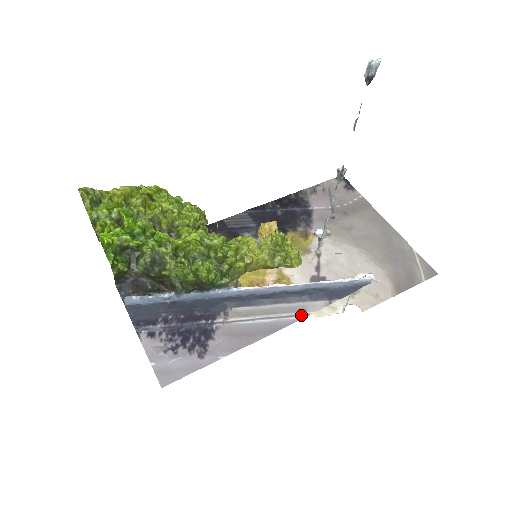
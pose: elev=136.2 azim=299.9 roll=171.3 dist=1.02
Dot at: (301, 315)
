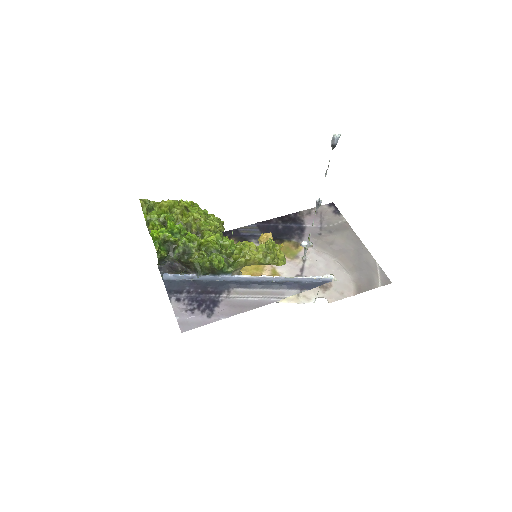
Dot at: (280, 298)
